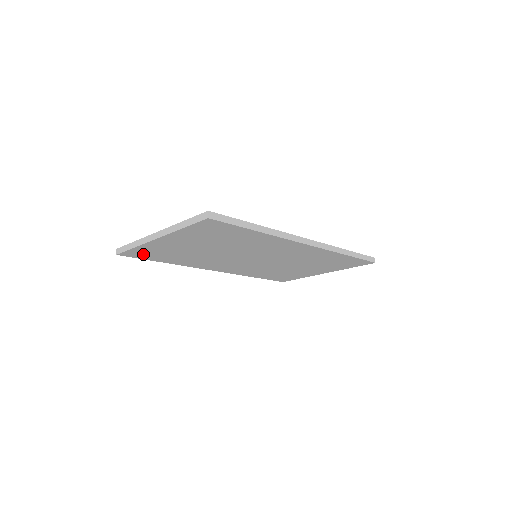
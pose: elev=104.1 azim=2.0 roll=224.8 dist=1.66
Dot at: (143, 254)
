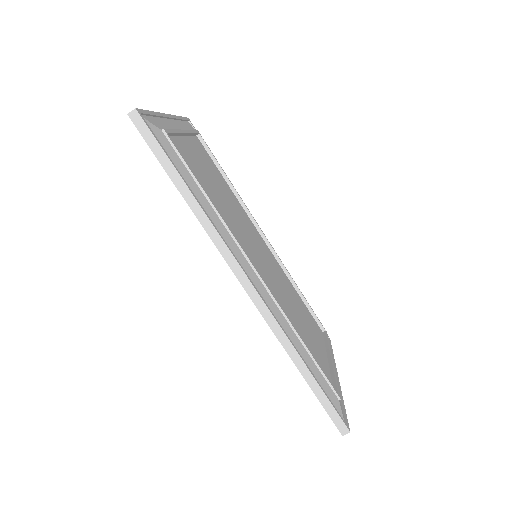
Dot at: occluded
